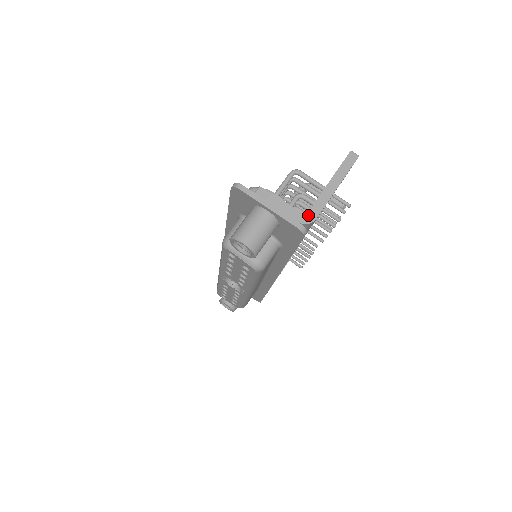
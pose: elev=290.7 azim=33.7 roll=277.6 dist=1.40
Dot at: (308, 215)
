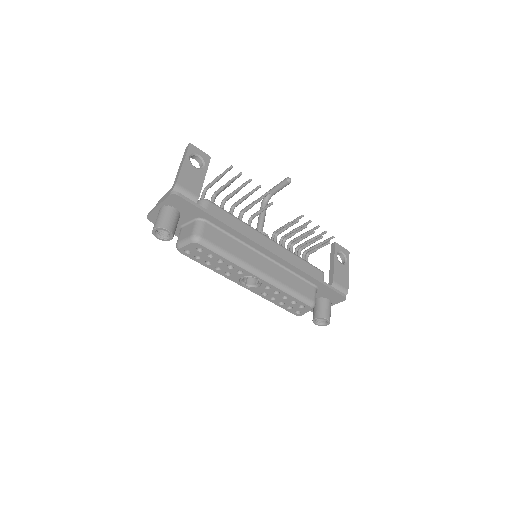
Dot at: (173, 186)
